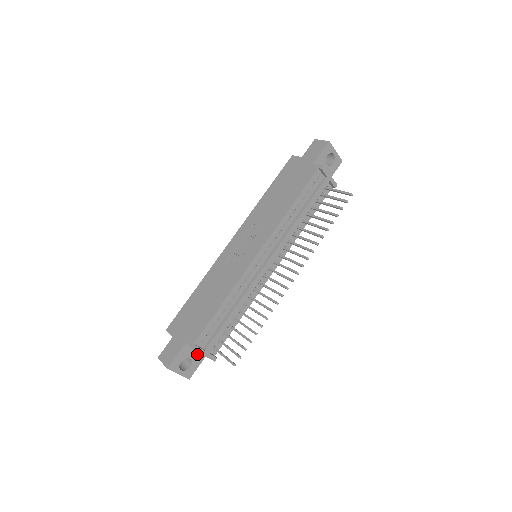
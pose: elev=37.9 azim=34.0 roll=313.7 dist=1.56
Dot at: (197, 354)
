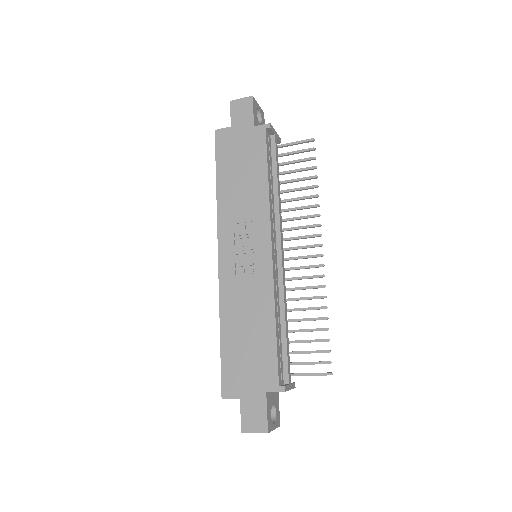
Dot at: (274, 395)
